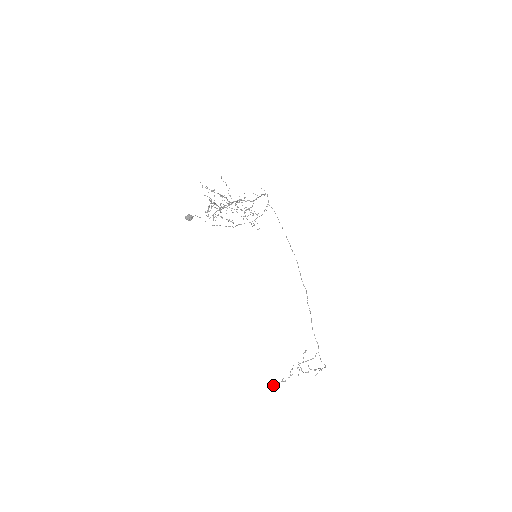
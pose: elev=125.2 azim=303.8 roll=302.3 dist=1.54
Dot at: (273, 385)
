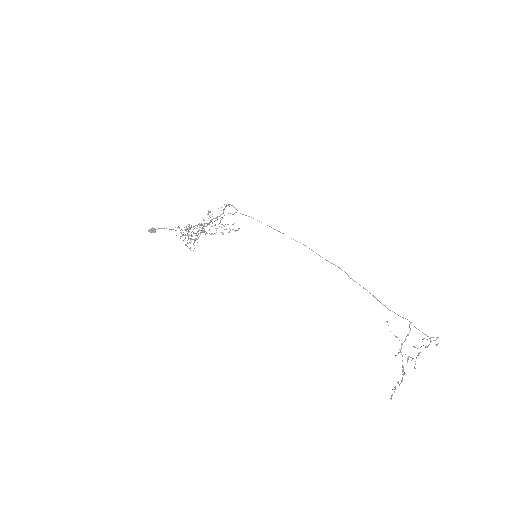
Dot at: (391, 395)
